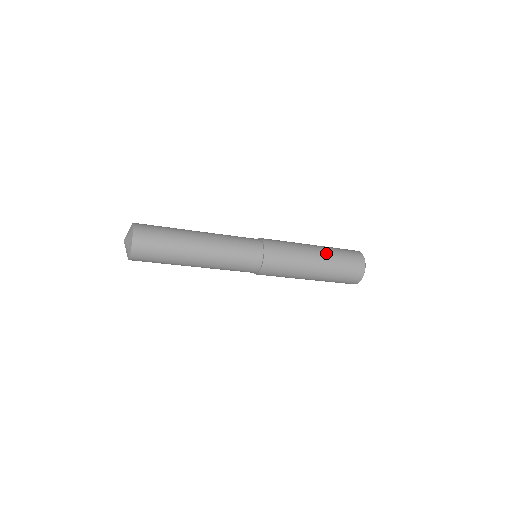
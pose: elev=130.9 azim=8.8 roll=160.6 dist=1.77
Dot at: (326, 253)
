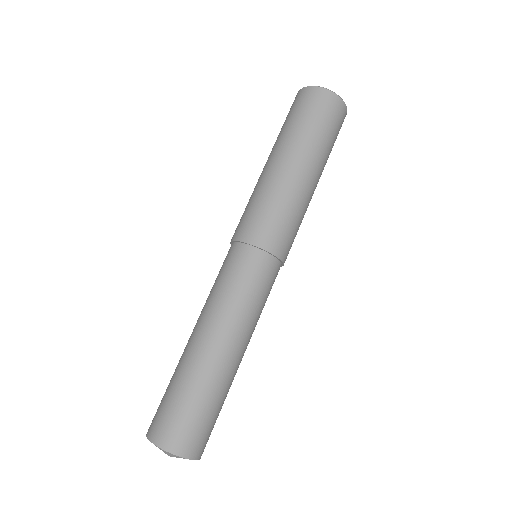
Dot at: (305, 151)
